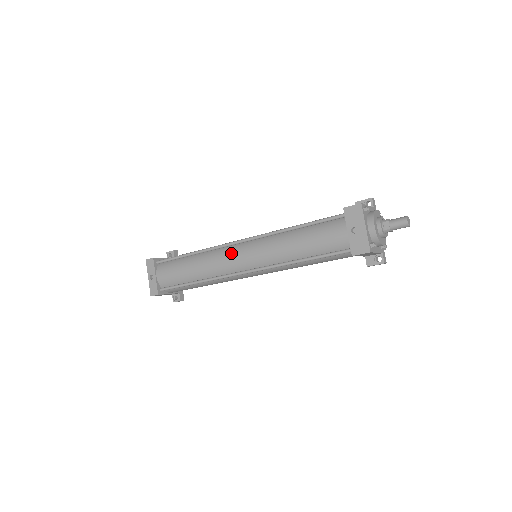
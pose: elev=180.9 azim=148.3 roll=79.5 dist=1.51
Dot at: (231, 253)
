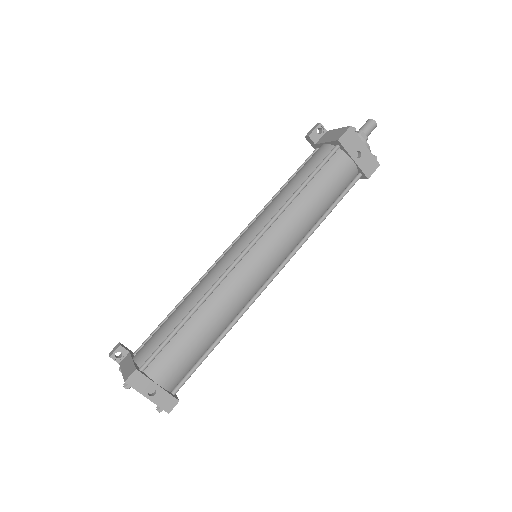
Dot at: (247, 271)
